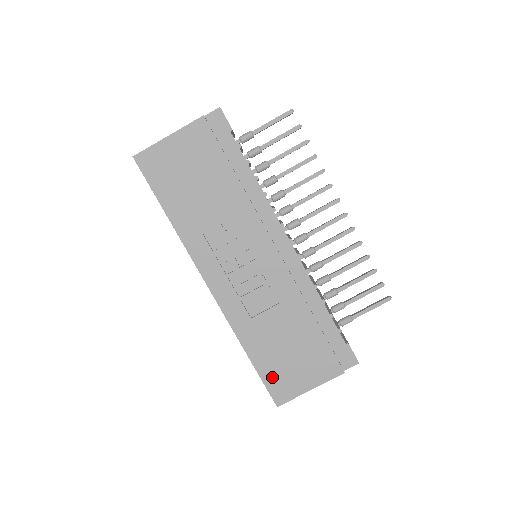
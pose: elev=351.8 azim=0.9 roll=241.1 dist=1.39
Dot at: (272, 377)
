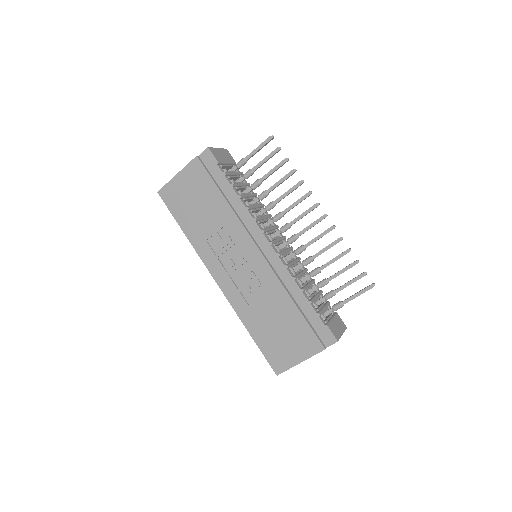
Dot at: (270, 352)
